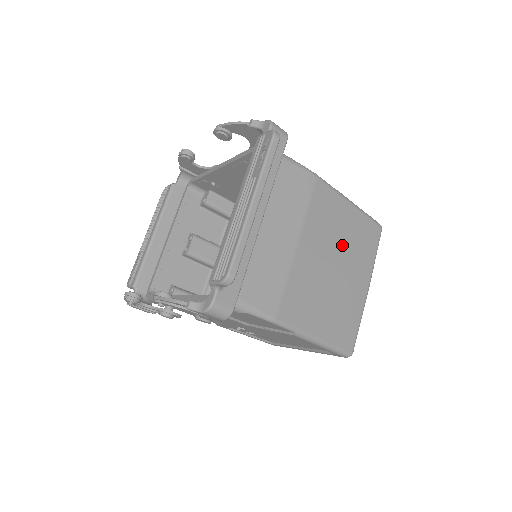
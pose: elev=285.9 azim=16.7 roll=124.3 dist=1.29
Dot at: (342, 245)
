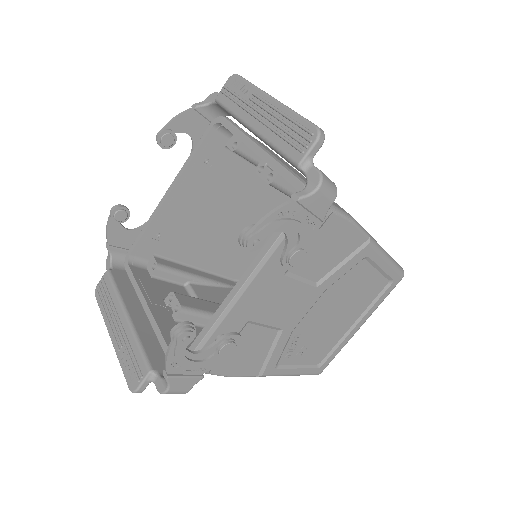
Dot at: occluded
